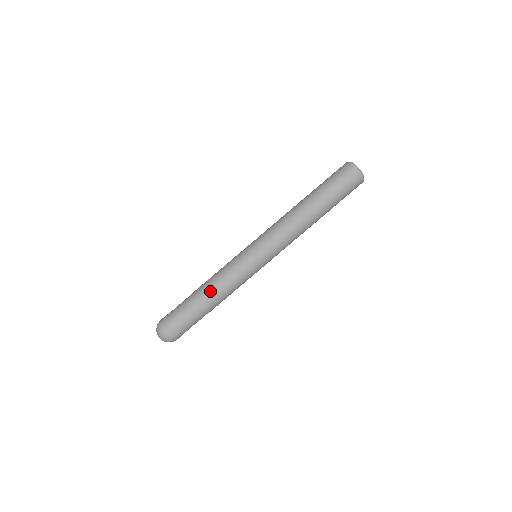
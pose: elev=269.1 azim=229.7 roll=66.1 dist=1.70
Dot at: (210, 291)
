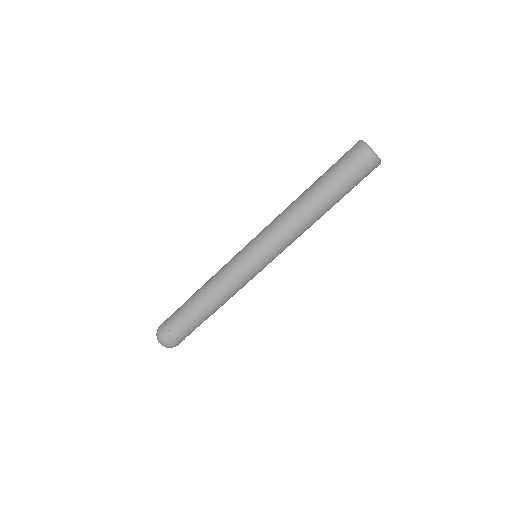
Dot at: (209, 300)
